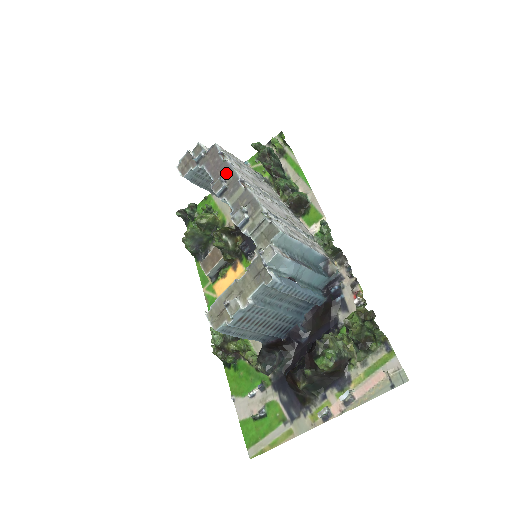
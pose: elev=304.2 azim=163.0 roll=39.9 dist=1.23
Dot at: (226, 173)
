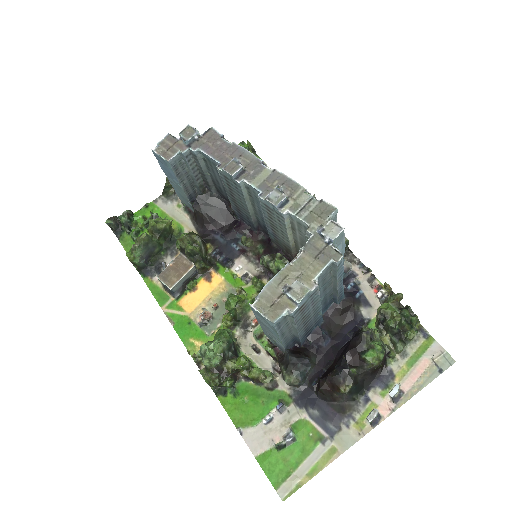
Dot at: (238, 156)
